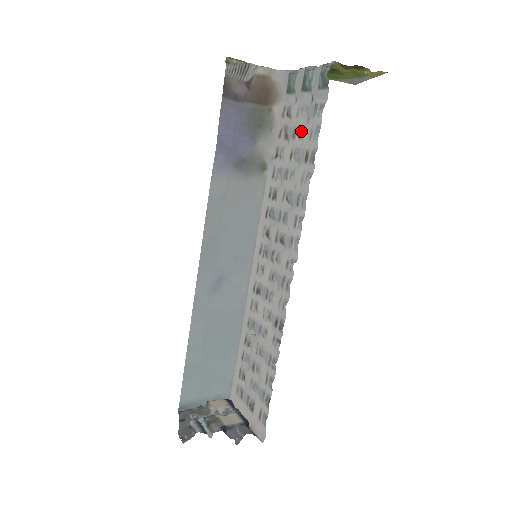
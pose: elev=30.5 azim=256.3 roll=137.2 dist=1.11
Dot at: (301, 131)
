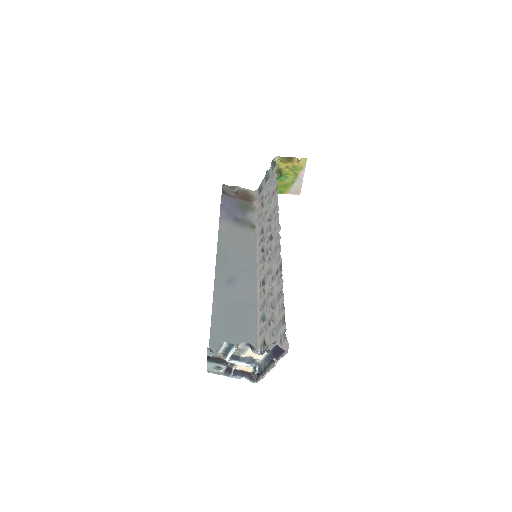
Dot at: (269, 191)
